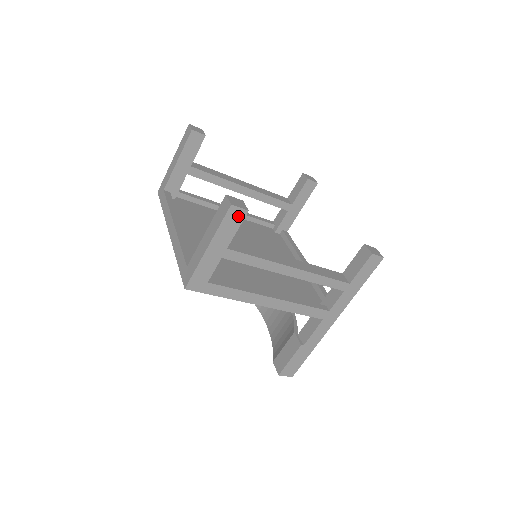
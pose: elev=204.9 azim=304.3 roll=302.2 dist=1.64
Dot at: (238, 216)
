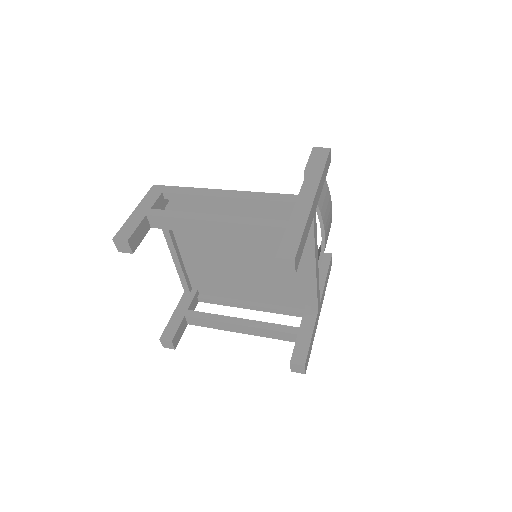
Dot at: occluded
